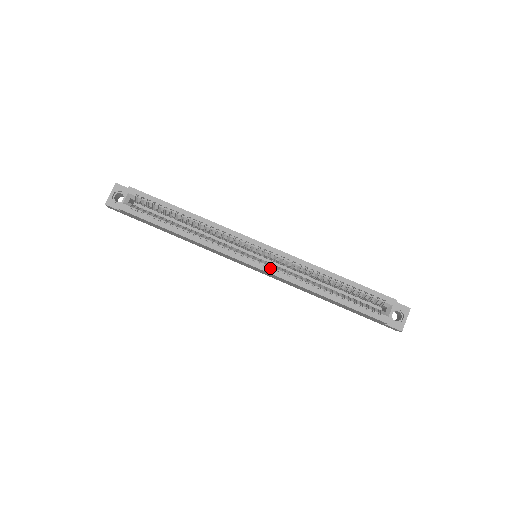
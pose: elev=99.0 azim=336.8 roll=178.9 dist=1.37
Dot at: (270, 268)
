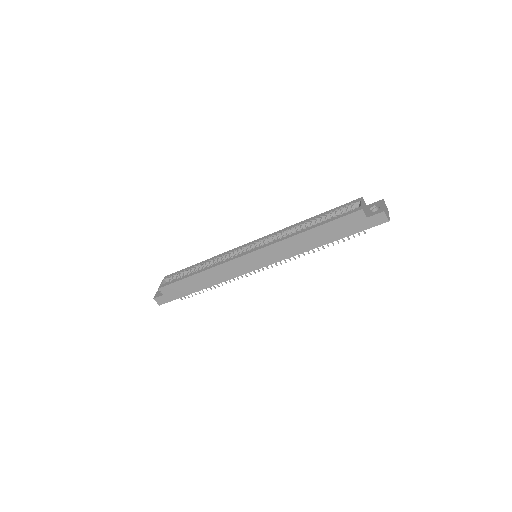
Dot at: (262, 247)
